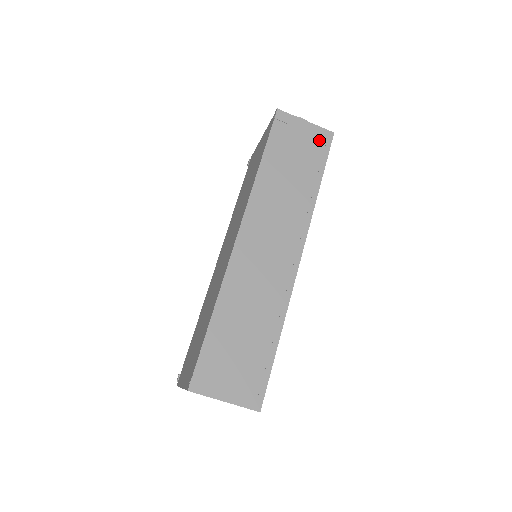
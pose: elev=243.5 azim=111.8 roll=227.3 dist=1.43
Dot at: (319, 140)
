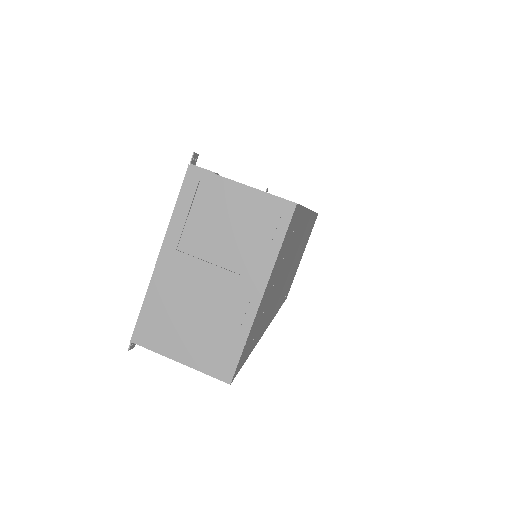
Dot at: occluded
